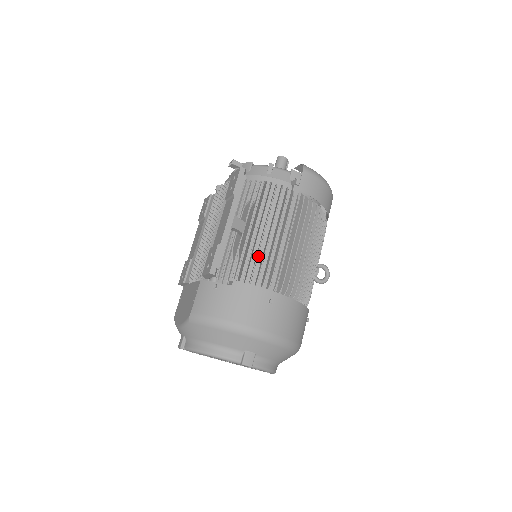
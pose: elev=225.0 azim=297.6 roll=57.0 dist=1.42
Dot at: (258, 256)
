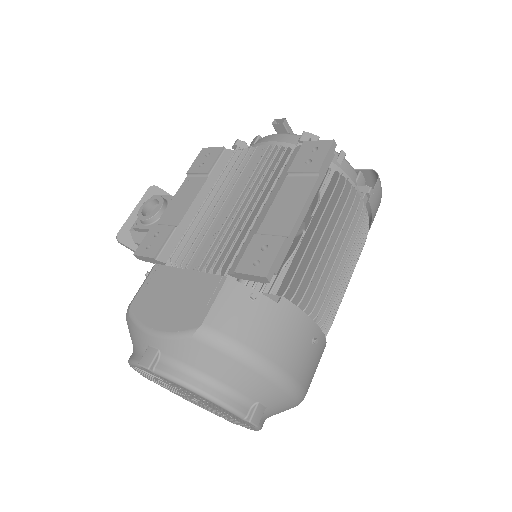
Dot at: (309, 270)
